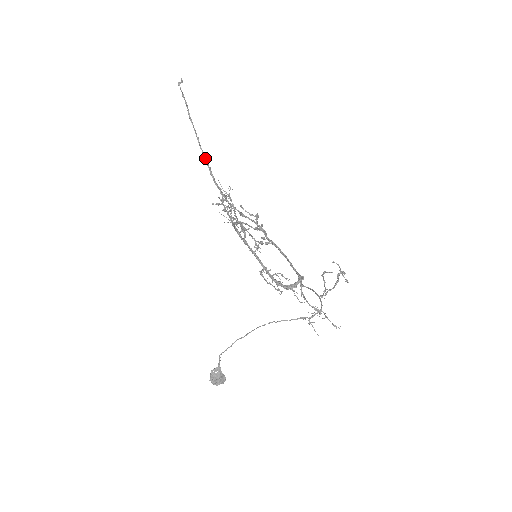
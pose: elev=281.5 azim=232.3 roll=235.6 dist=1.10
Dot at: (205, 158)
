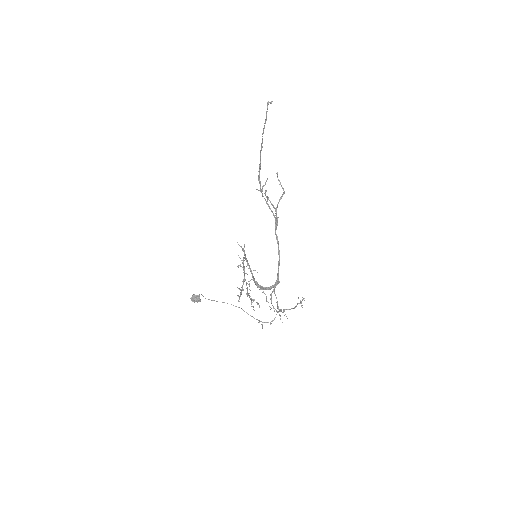
Dot at: (260, 161)
